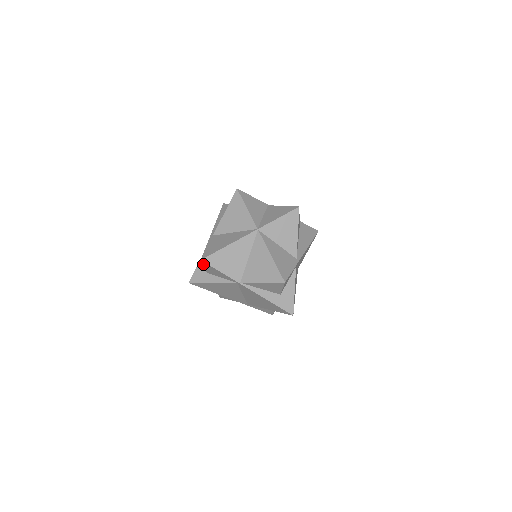
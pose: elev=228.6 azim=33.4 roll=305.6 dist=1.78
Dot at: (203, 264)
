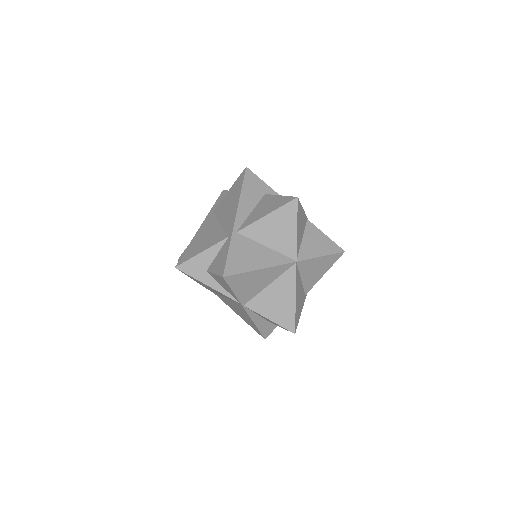
Dot at: (218, 275)
